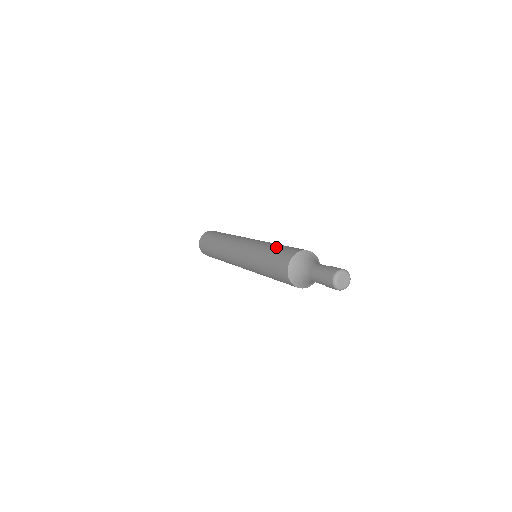
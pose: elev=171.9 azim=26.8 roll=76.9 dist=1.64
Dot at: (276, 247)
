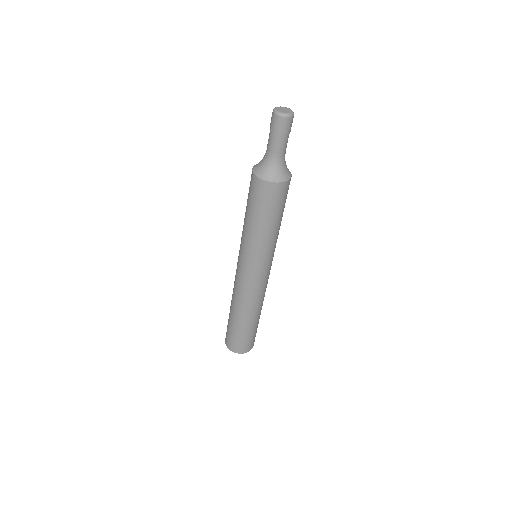
Dot at: occluded
